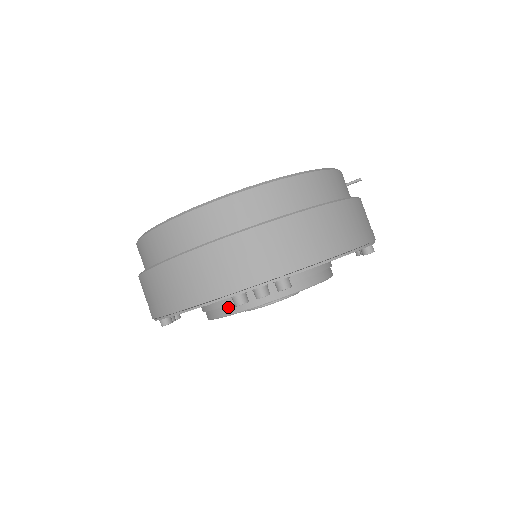
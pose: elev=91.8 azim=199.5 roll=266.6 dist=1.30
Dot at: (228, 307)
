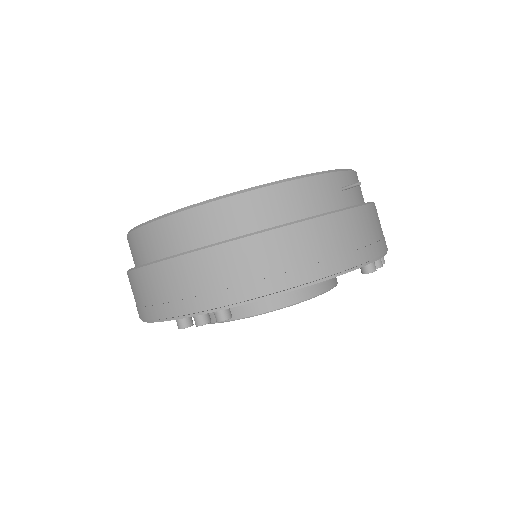
Dot at: occluded
